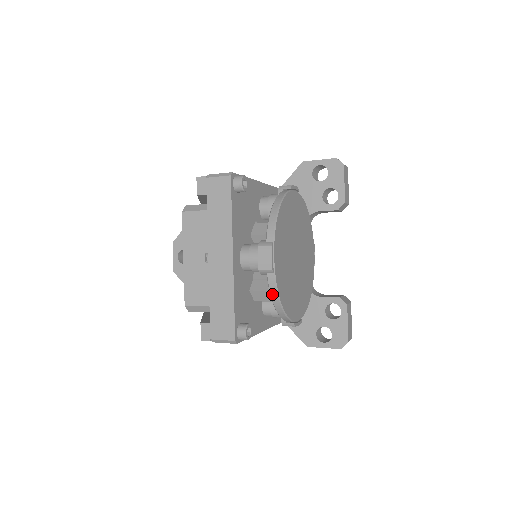
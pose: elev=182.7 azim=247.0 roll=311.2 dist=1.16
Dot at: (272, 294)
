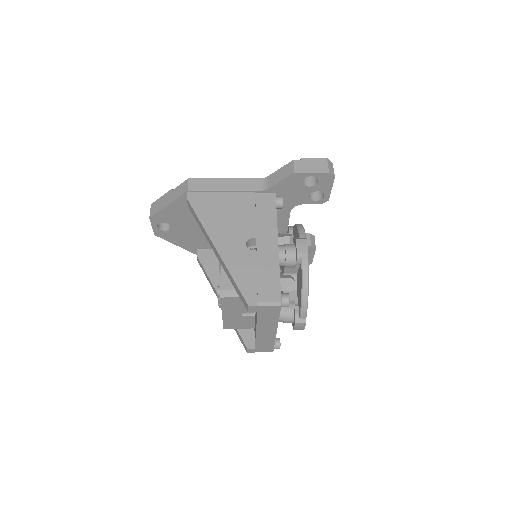
Dot at: occluded
